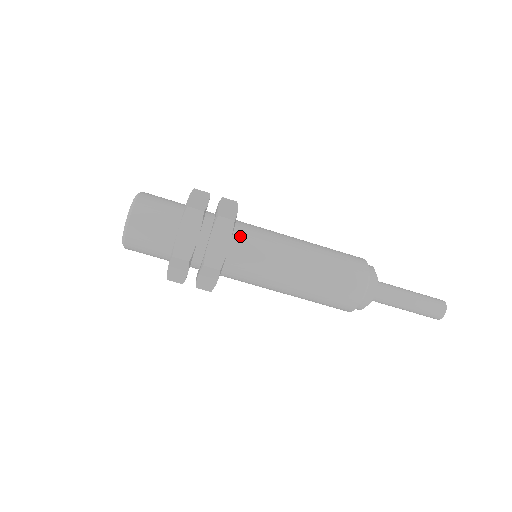
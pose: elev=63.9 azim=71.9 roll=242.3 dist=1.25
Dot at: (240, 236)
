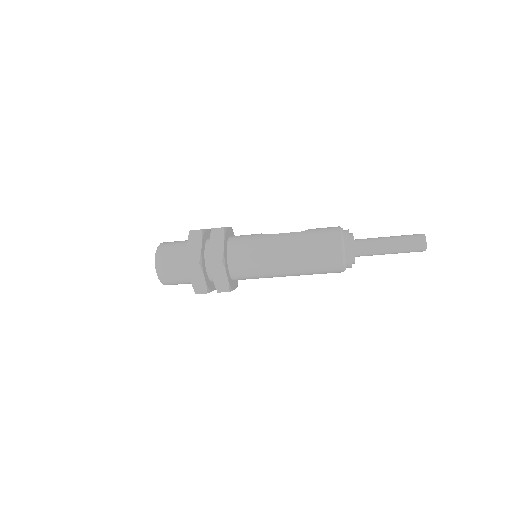
Dot at: (238, 279)
